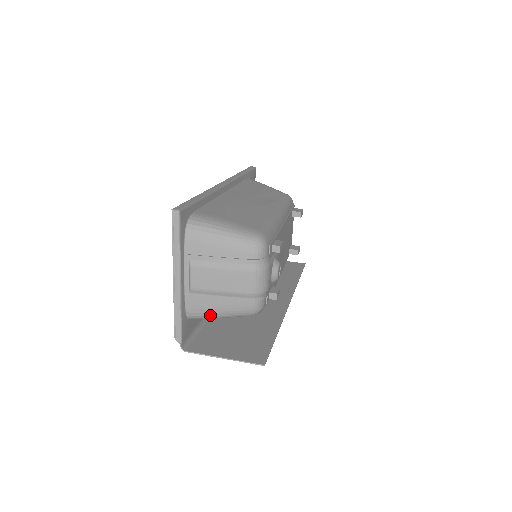
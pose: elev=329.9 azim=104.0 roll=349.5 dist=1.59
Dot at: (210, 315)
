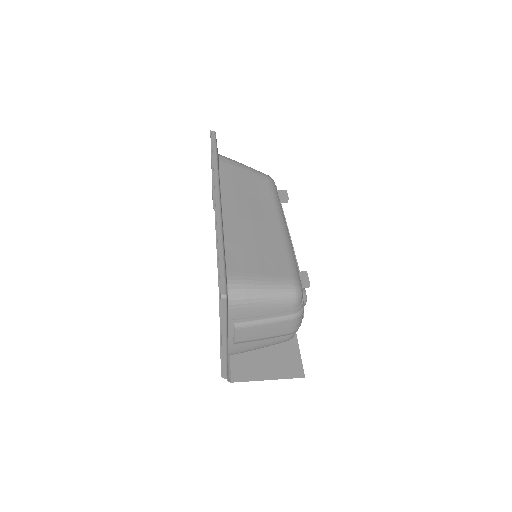
Dot at: occluded
